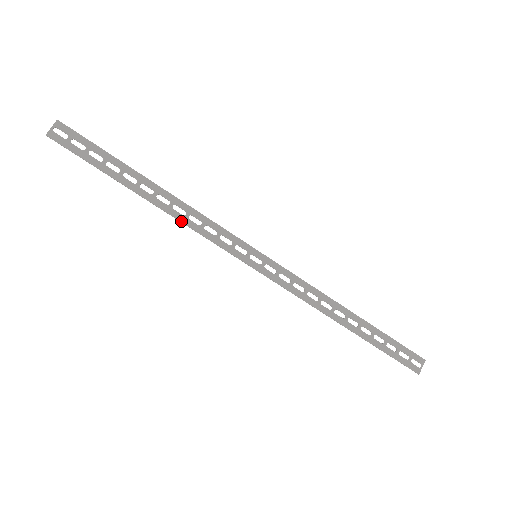
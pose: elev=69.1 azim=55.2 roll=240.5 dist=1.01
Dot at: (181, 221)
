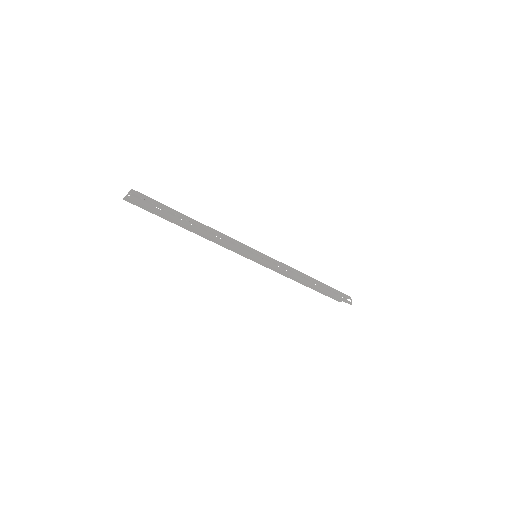
Dot at: (217, 240)
